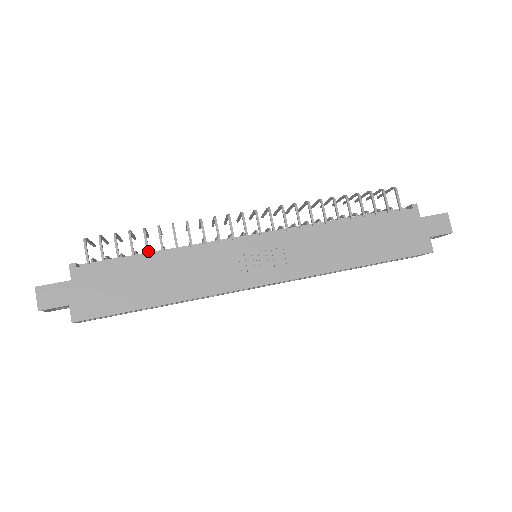
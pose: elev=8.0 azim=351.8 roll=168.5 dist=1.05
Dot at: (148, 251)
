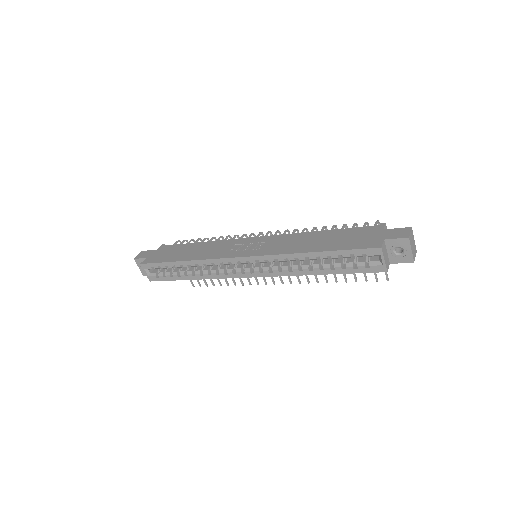
Dot at: occluded
